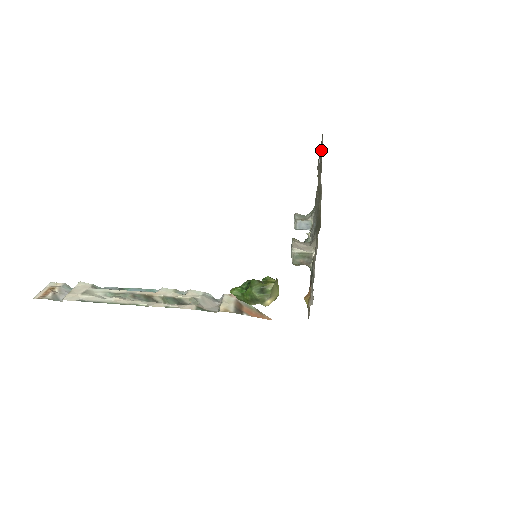
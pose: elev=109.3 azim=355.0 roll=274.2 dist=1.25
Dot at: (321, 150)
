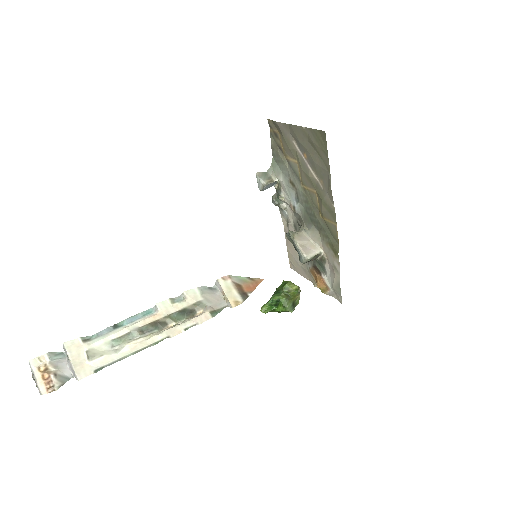
Dot at: (313, 146)
